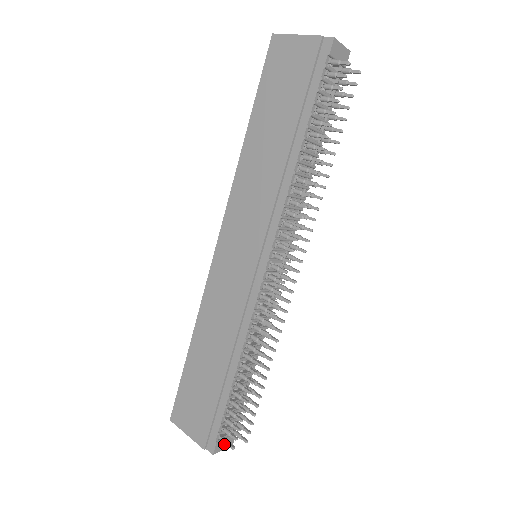
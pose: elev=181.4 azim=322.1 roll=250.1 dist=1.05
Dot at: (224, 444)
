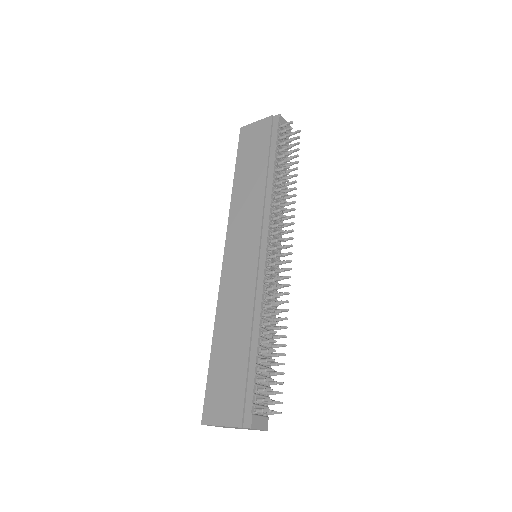
Dot at: (259, 422)
